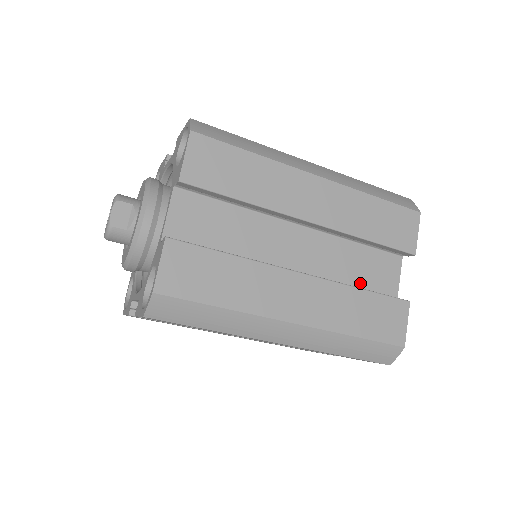
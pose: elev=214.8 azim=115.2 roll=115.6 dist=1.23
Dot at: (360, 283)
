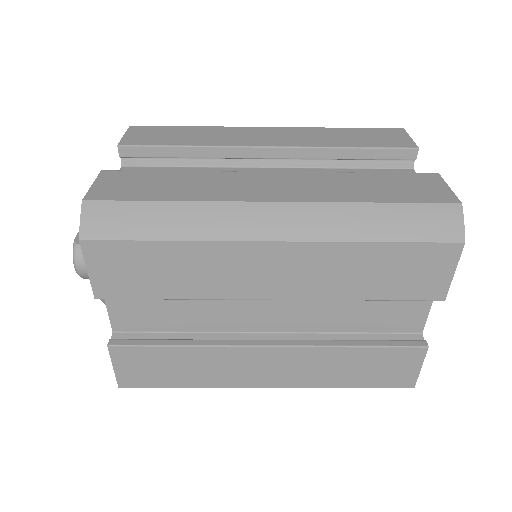
Dot at: occluded
